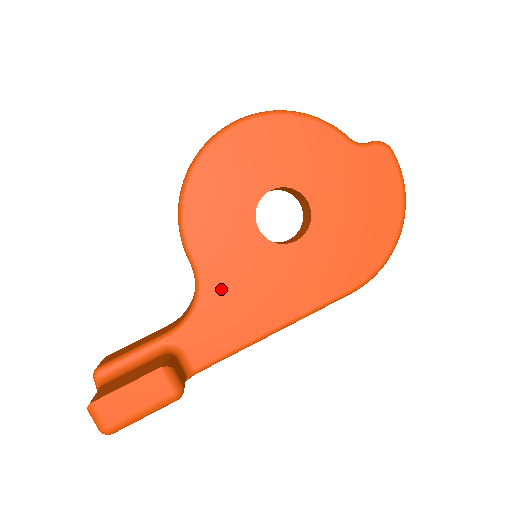
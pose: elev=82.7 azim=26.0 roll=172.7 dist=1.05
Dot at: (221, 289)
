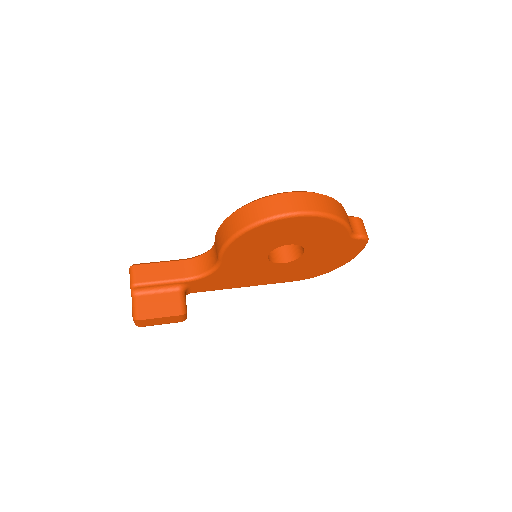
Dot at: (228, 272)
